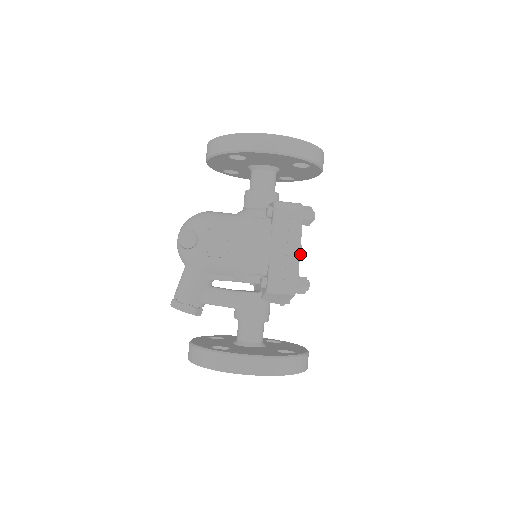
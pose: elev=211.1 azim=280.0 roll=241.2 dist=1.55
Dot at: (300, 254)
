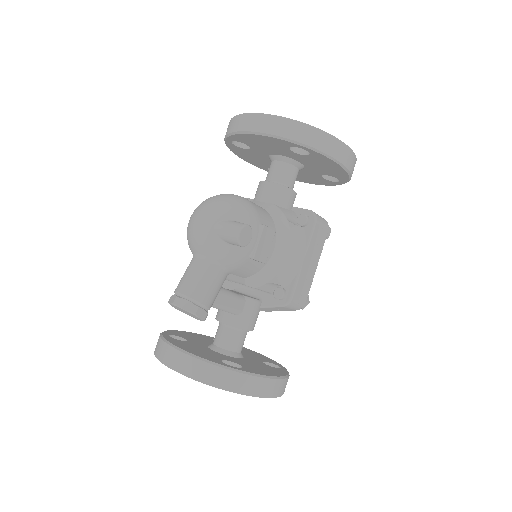
Dot at: occluded
